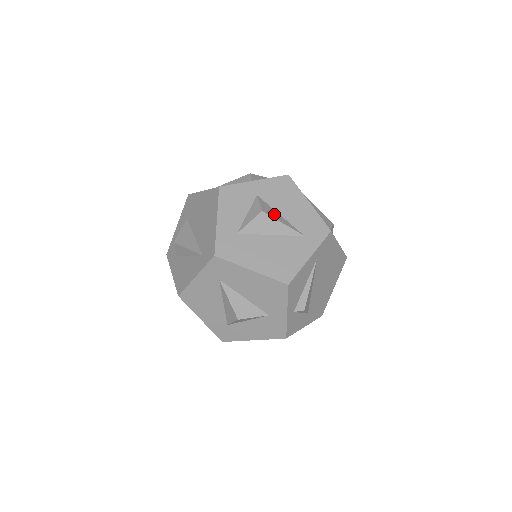
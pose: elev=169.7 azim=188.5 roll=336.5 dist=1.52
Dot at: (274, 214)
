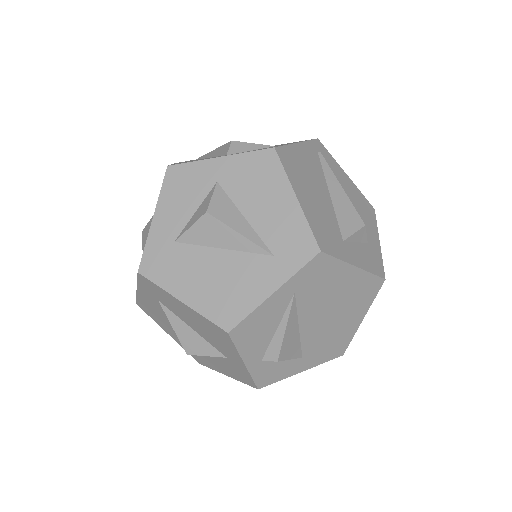
Dot at: (230, 216)
